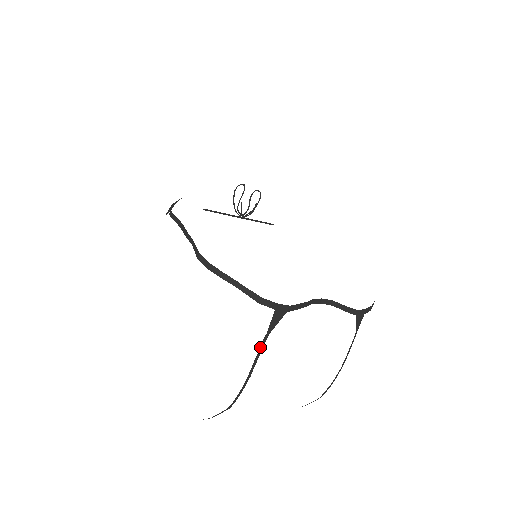
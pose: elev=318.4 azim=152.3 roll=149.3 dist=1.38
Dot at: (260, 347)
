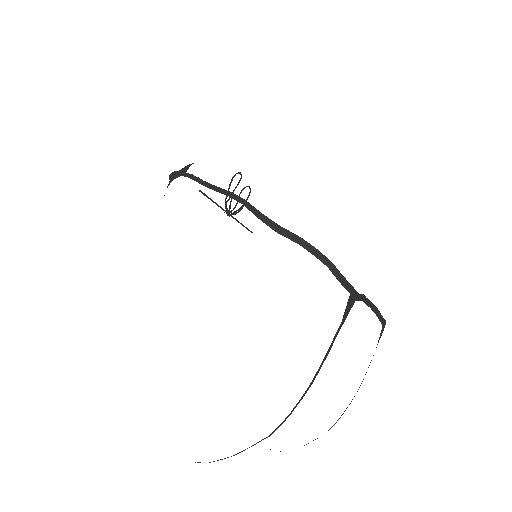
Dot at: occluded
